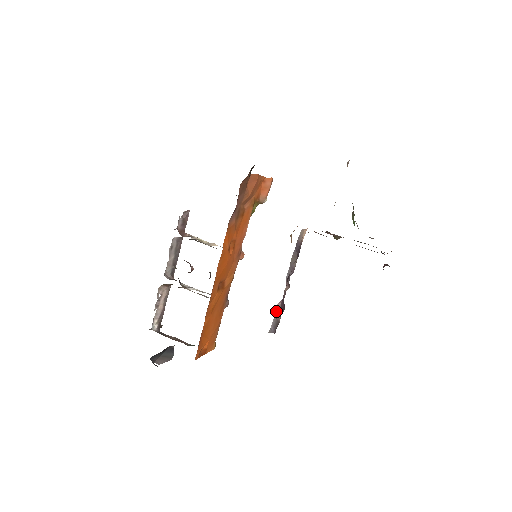
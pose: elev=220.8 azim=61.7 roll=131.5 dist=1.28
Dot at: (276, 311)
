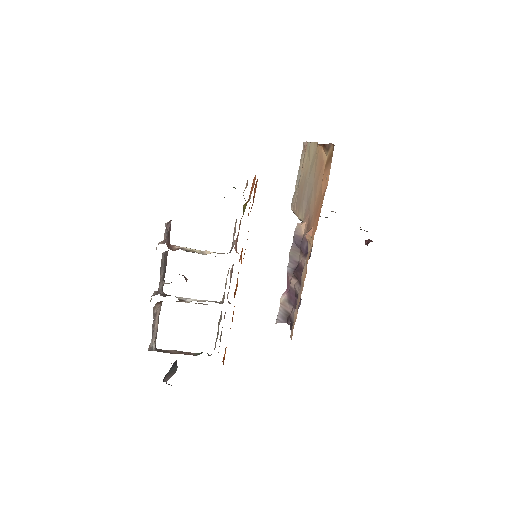
Dot at: (281, 302)
